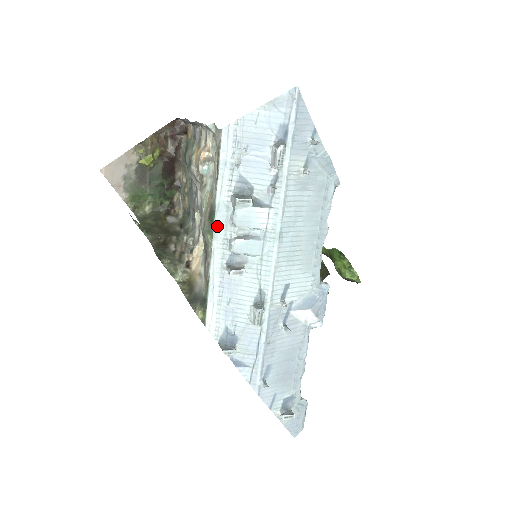
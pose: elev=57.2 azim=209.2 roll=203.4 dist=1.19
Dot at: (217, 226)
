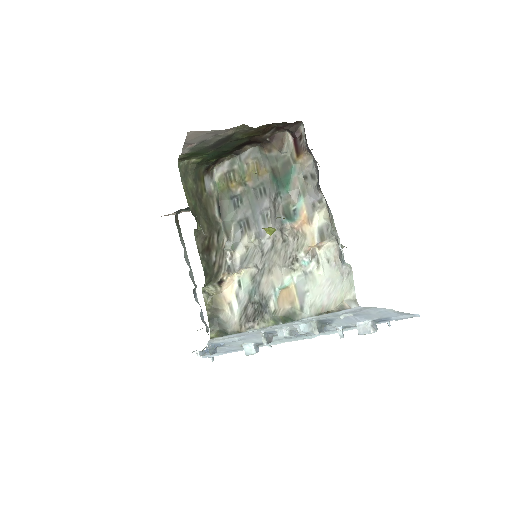
Dot at: (285, 323)
